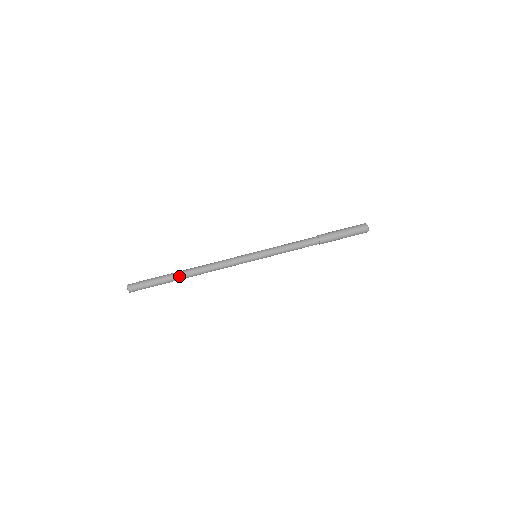
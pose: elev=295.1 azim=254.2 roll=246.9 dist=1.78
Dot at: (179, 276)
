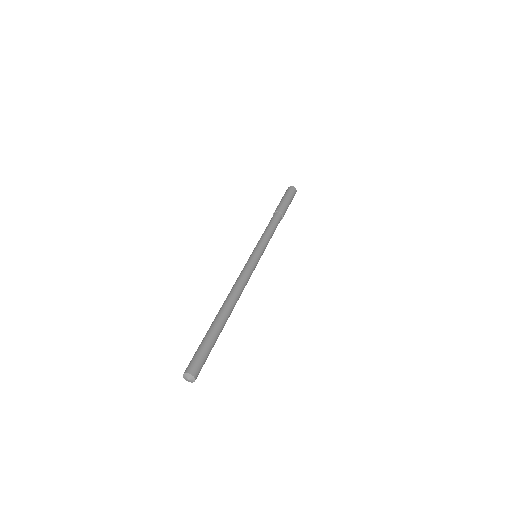
Dot at: (225, 320)
